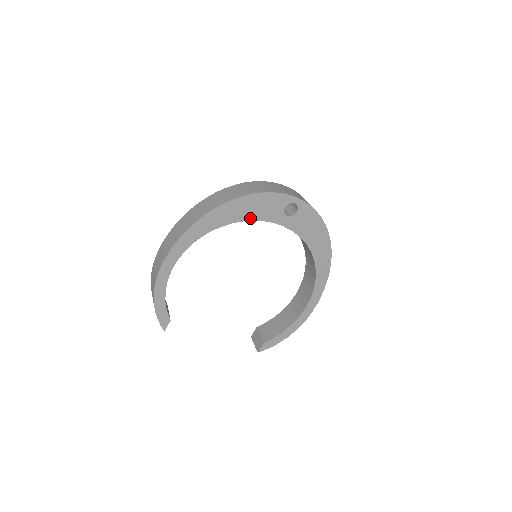
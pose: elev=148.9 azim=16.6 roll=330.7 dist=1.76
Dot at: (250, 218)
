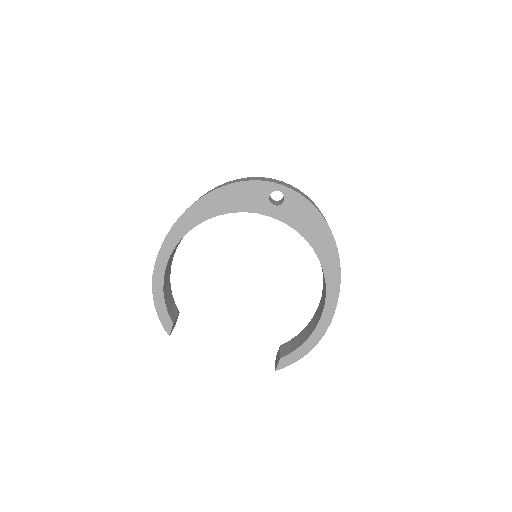
Dot at: (234, 210)
